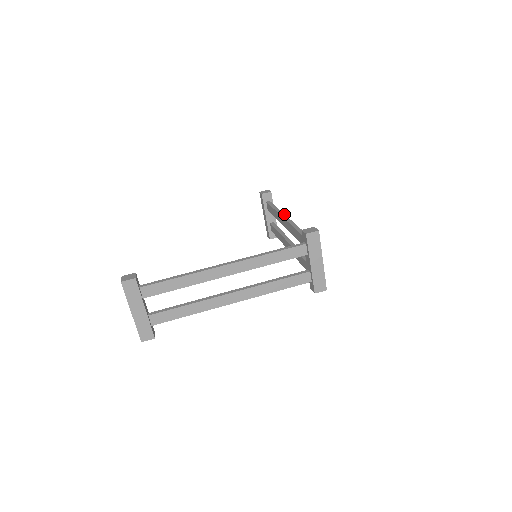
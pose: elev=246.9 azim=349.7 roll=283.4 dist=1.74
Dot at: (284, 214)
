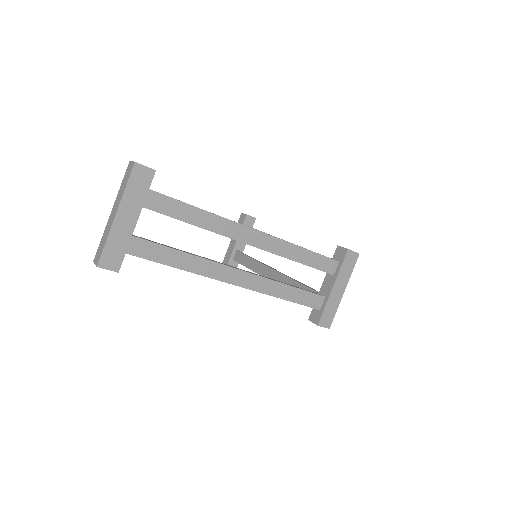
Dot at: occluded
